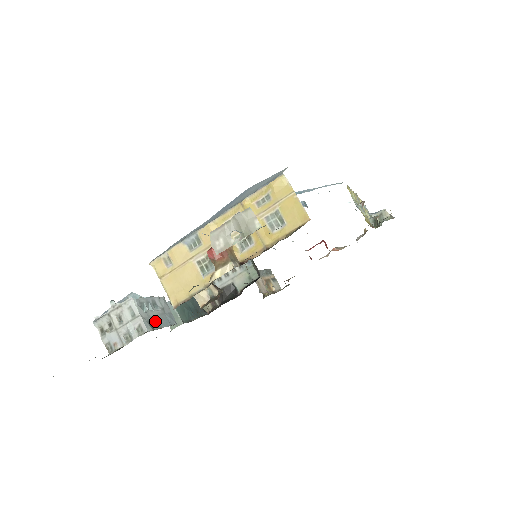
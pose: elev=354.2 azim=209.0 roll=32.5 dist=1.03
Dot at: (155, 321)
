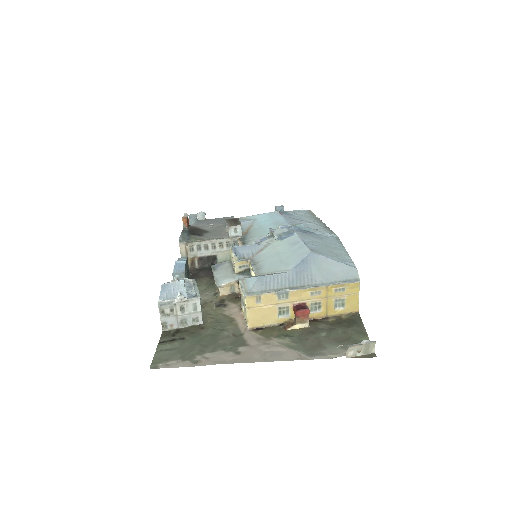
Dot at: occluded
